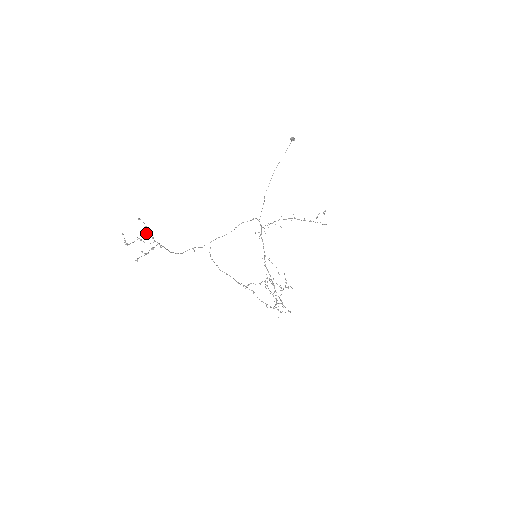
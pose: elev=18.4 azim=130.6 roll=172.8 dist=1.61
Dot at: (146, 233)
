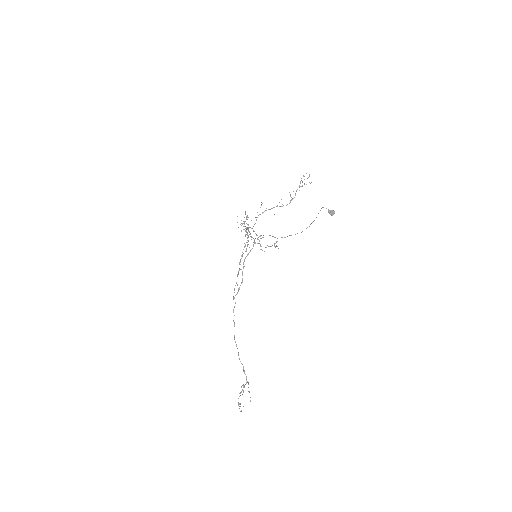
Dot at: (249, 391)
